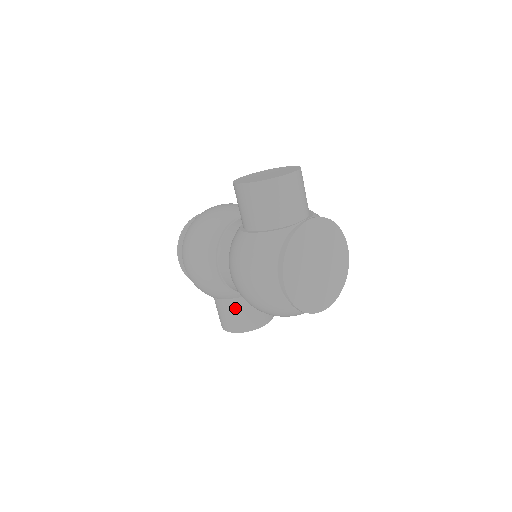
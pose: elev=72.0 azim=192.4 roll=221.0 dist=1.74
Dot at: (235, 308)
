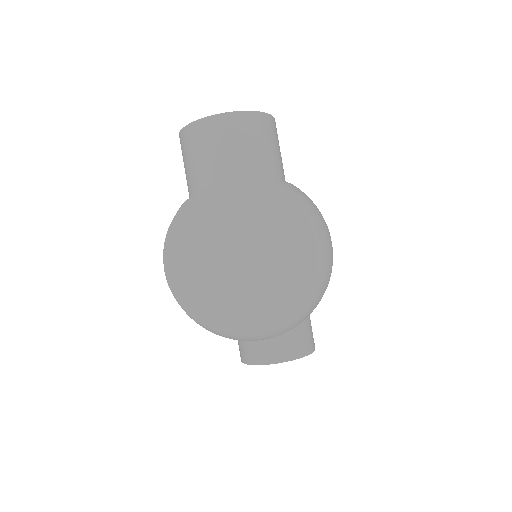
Dot at: occluded
